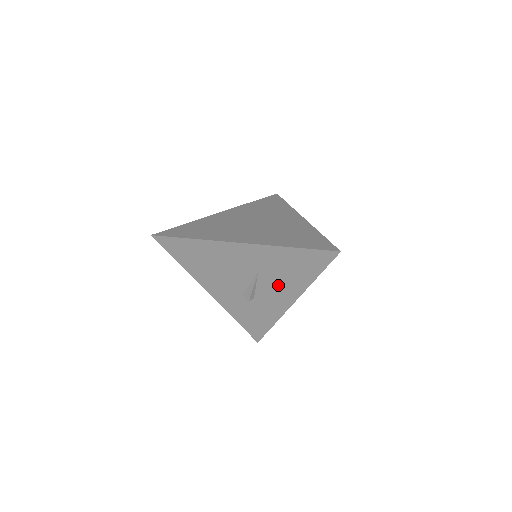
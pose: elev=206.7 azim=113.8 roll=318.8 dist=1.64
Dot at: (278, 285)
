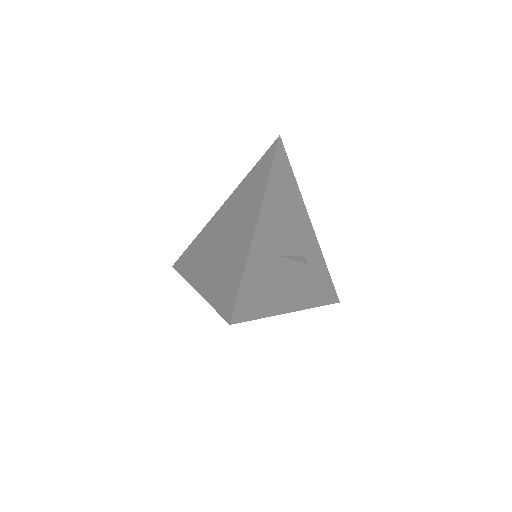
Dot at: occluded
